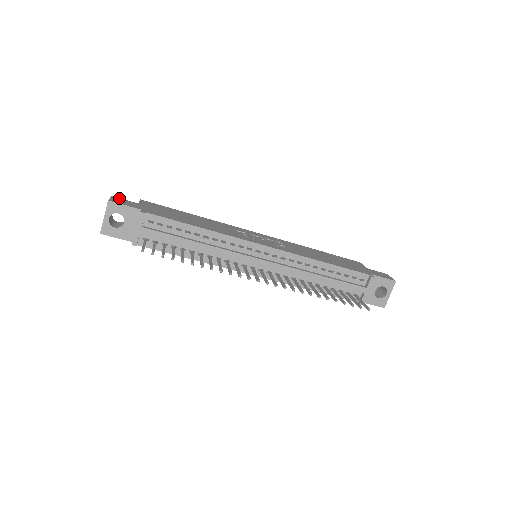
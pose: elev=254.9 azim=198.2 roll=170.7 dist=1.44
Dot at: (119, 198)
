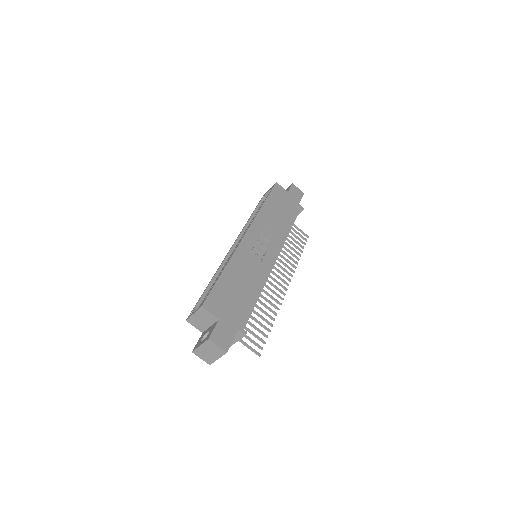
Dot at: (213, 334)
